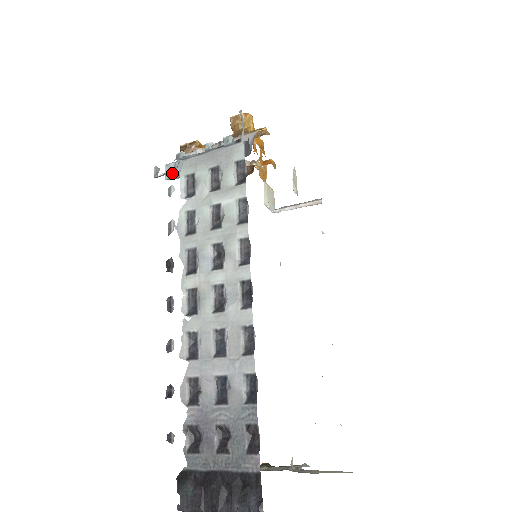
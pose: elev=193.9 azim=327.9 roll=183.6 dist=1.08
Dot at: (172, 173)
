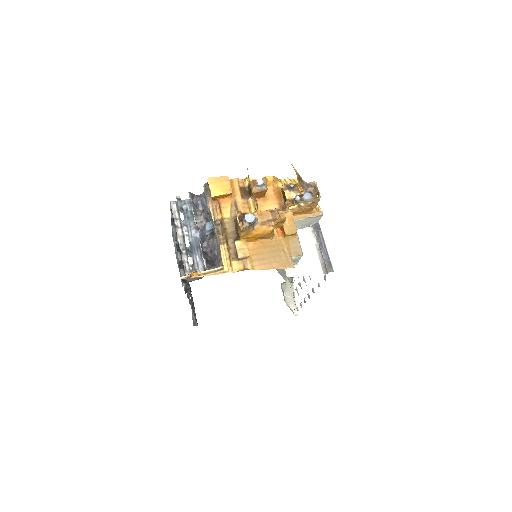
Dot at: occluded
